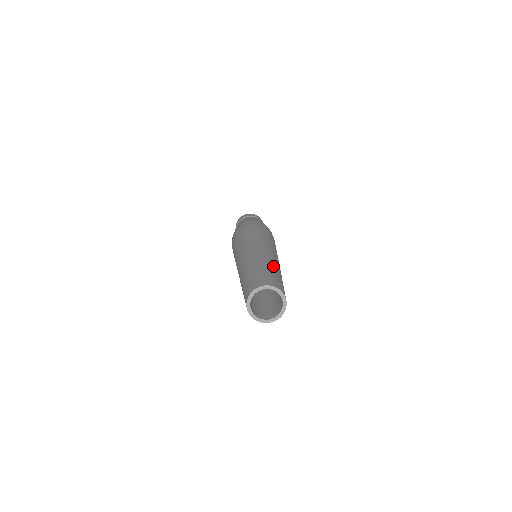
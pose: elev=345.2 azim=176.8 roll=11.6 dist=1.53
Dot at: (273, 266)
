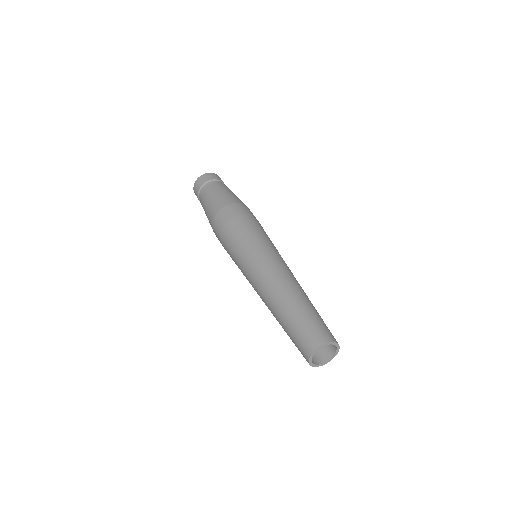
Dot at: occluded
